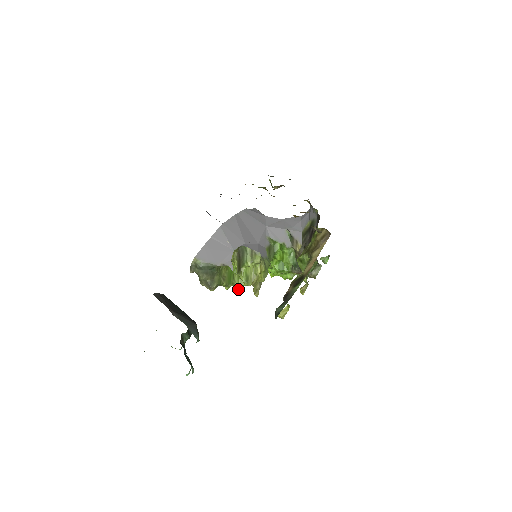
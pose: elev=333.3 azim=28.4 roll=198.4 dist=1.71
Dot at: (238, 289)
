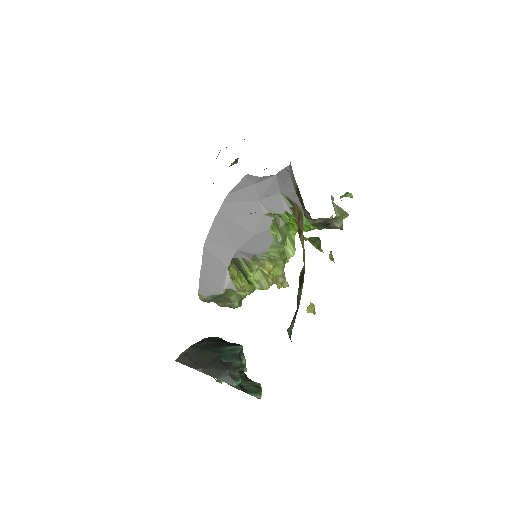
Dot at: occluded
